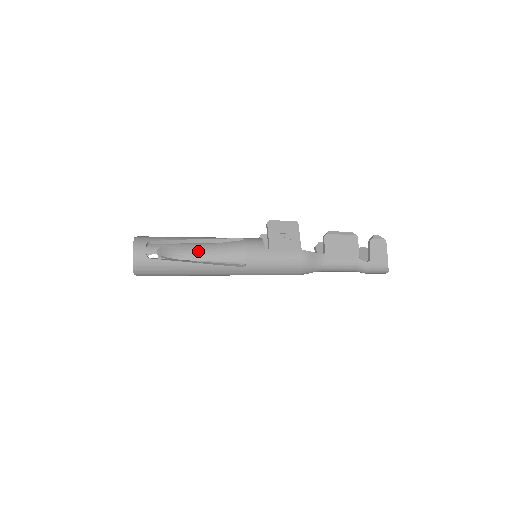
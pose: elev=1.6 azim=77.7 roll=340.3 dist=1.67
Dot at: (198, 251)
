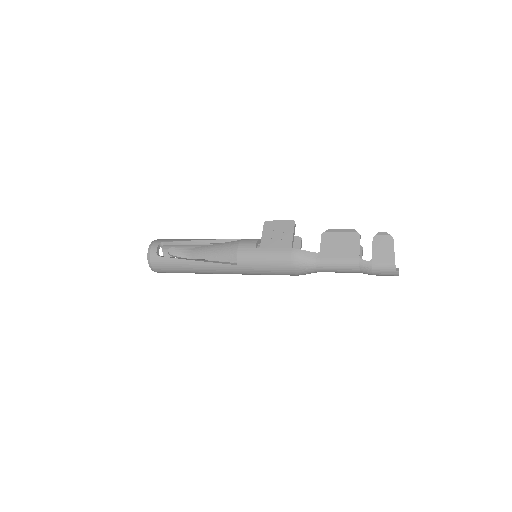
Dot at: (201, 251)
